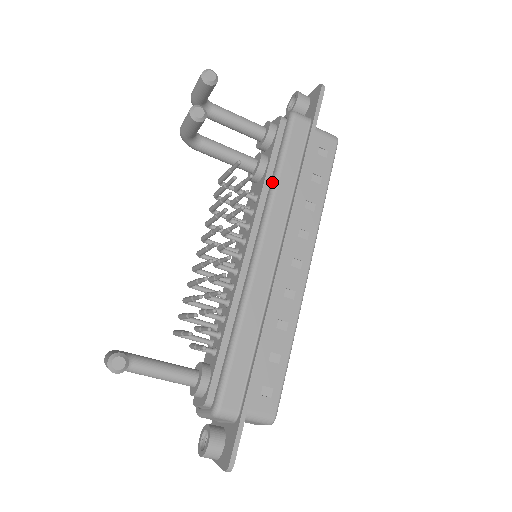
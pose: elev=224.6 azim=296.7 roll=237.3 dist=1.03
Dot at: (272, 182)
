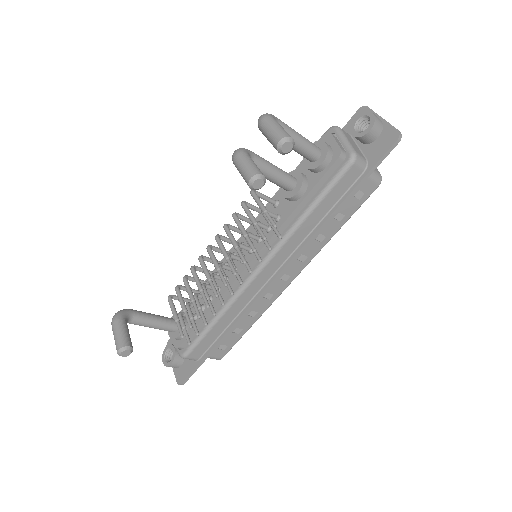
Dot at: (298, 219)
